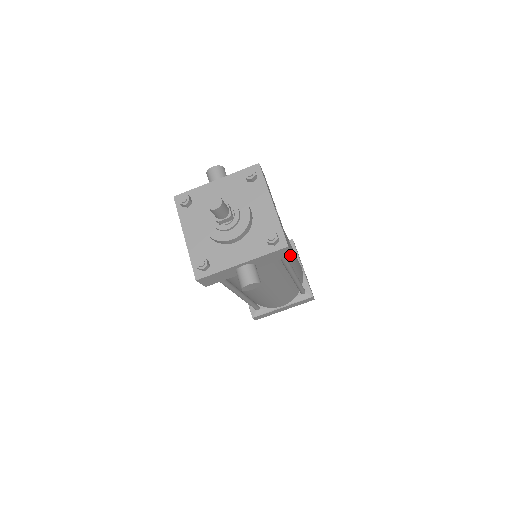
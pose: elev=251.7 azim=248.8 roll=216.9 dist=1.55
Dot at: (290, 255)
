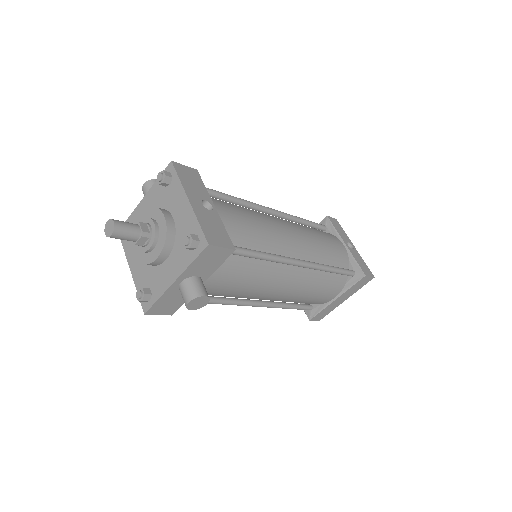
Dot at: (232, 251)
